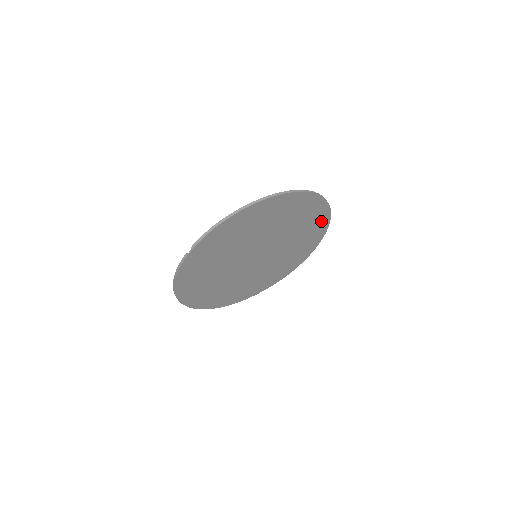
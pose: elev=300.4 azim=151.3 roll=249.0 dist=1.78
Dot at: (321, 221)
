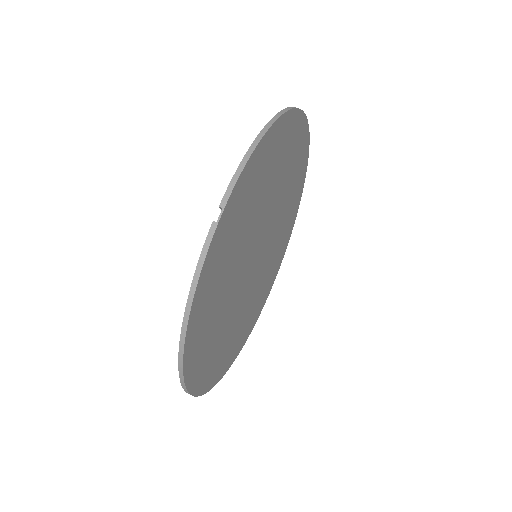
Dot at: (298, 195)
